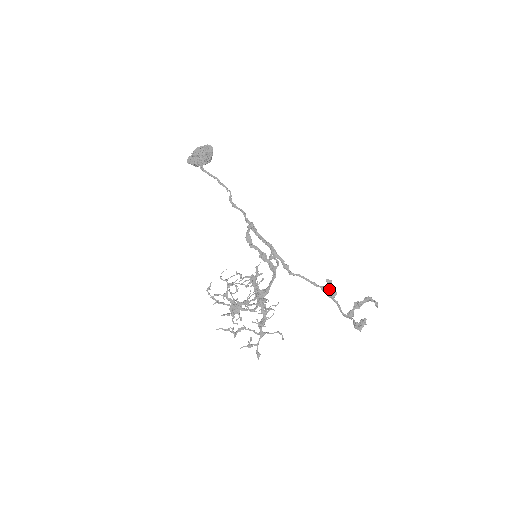
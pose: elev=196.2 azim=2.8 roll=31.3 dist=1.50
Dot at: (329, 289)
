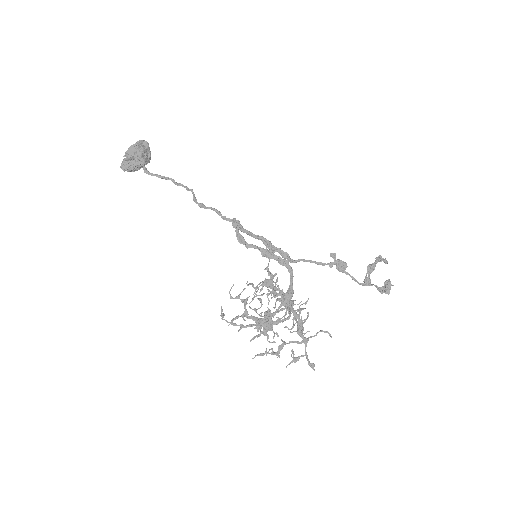
Dot at: (338, 263)
